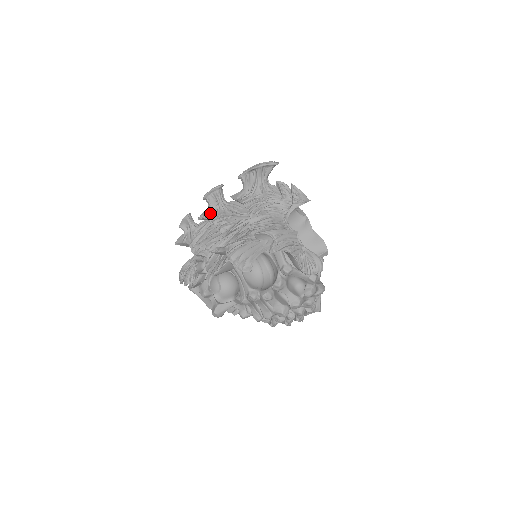
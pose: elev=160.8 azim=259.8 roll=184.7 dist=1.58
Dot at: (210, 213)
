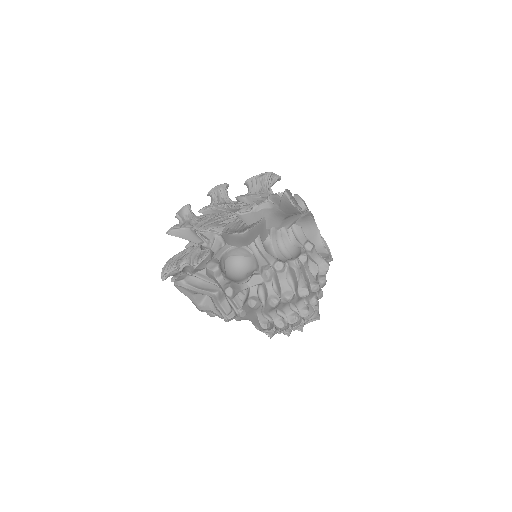
Dot at: (216, 204)
